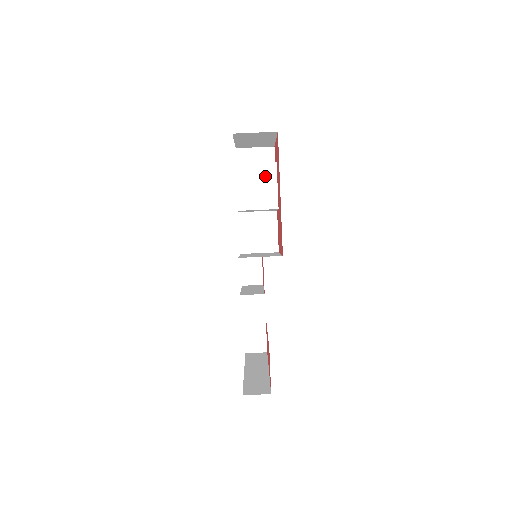
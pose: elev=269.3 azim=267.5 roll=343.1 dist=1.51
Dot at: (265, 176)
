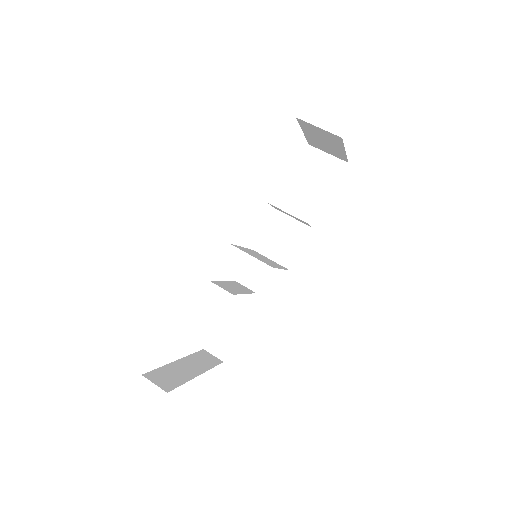
Dot at: (314, 183)
